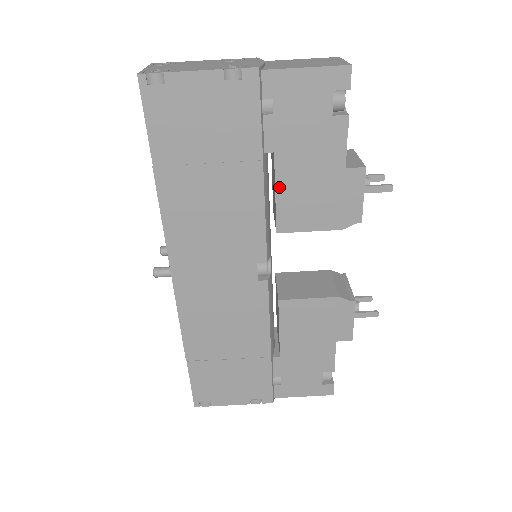
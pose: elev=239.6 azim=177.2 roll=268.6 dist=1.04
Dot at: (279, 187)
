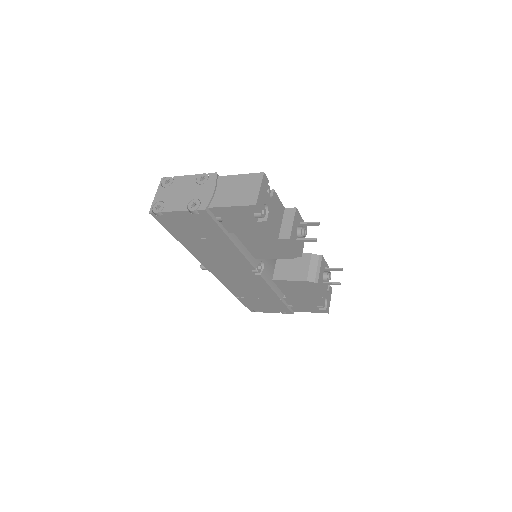
Dot at: (245, 244)
